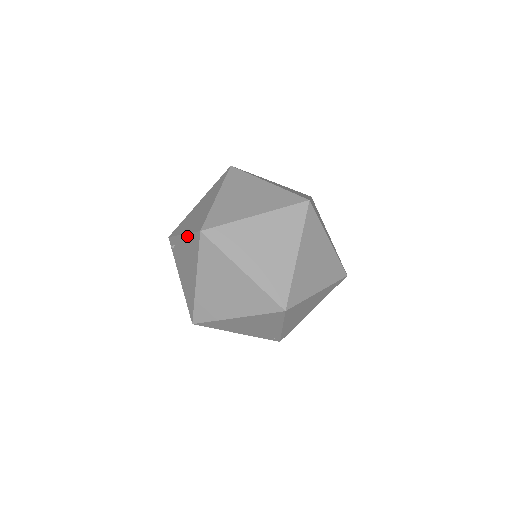
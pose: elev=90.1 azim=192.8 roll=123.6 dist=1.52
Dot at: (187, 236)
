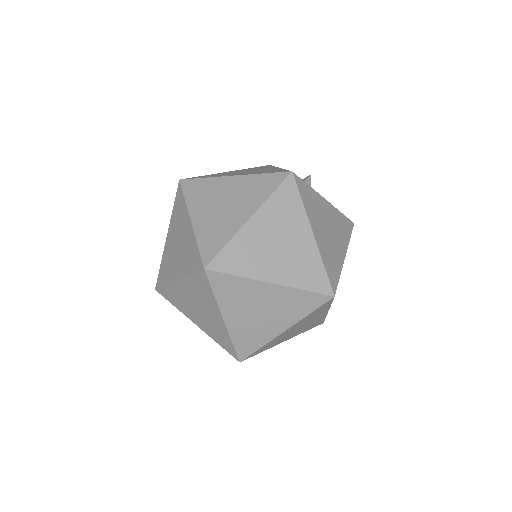
Dot at: occluded
